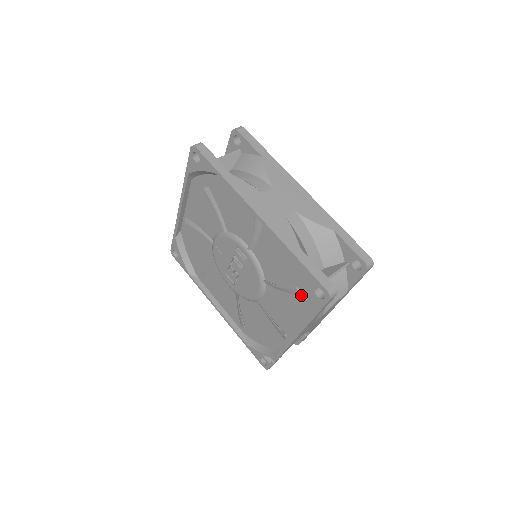
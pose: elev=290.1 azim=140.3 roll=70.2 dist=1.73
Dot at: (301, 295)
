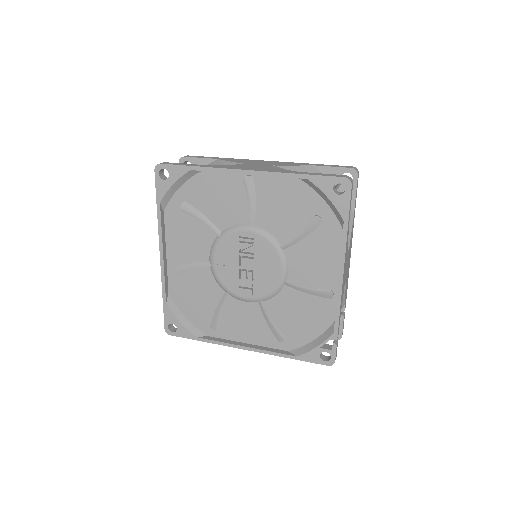
Dot at: (323, 220)
